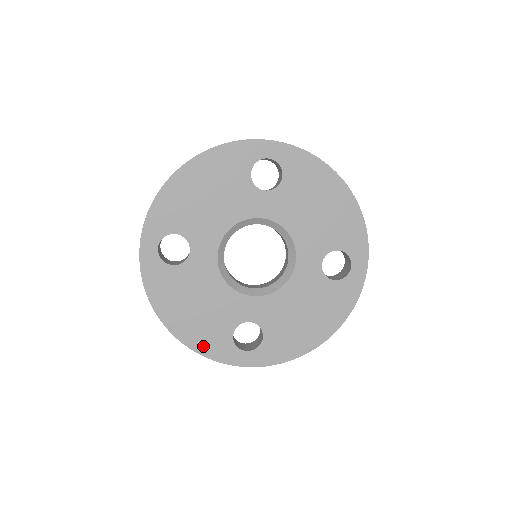
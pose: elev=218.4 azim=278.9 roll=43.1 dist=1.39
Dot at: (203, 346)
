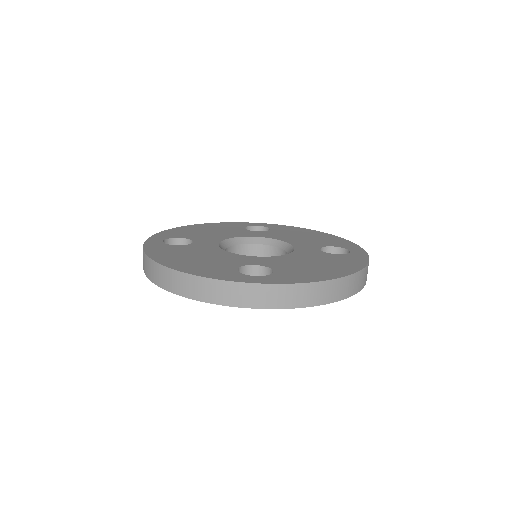
Dot at: (202, 273)
